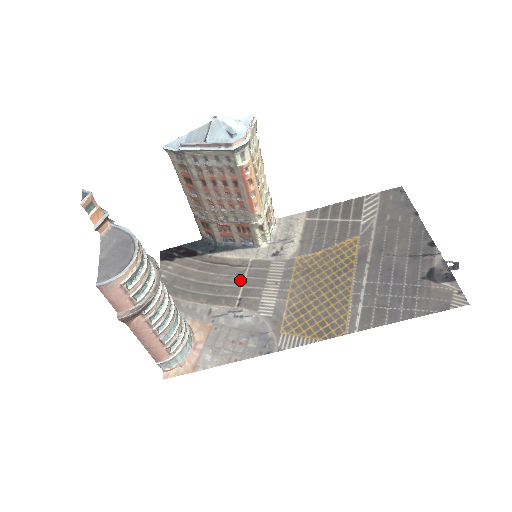
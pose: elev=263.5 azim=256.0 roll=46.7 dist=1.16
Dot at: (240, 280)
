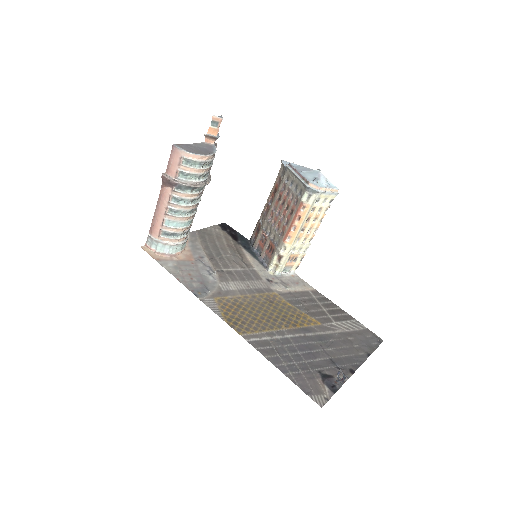
Dot at: (236, 267)
